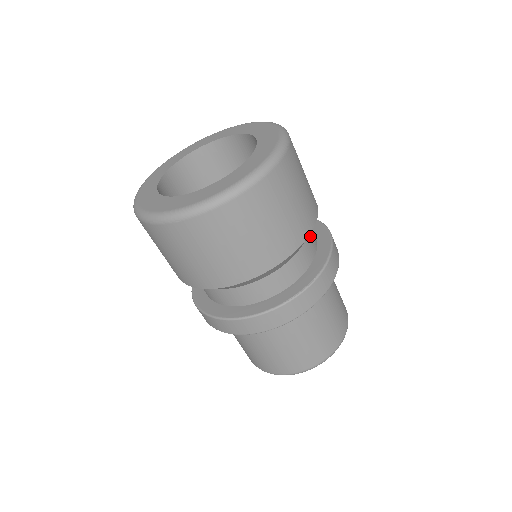
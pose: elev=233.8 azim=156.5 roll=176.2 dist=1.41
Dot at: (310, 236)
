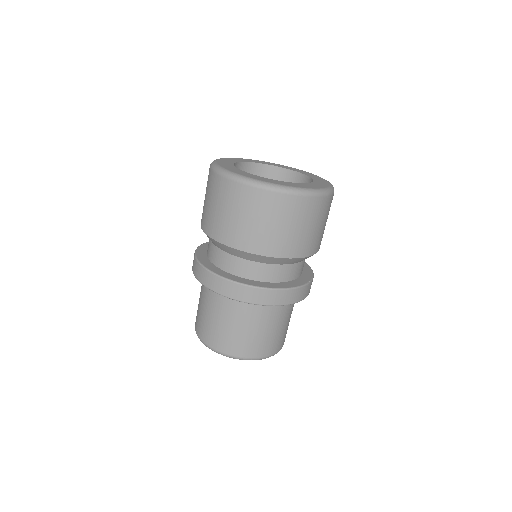
Dot at: occluded
